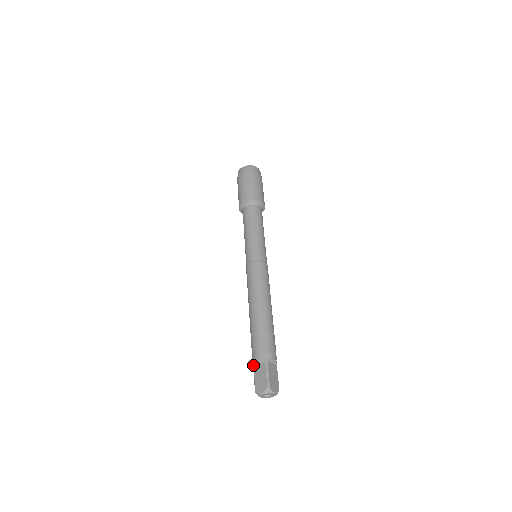
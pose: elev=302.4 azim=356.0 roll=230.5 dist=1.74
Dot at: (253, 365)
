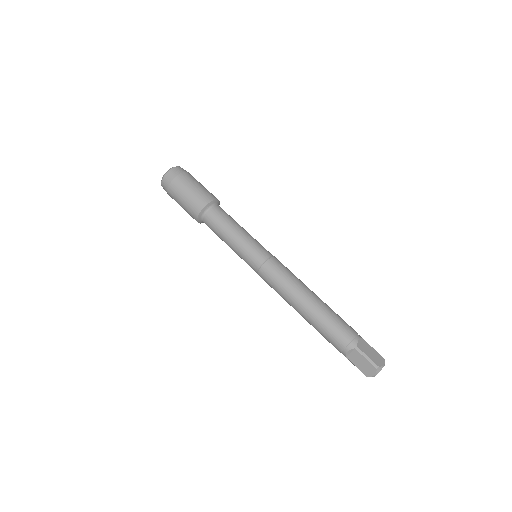
Dot at: occluded
